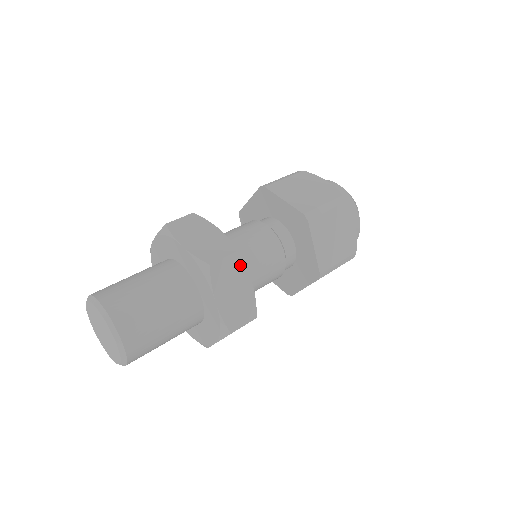
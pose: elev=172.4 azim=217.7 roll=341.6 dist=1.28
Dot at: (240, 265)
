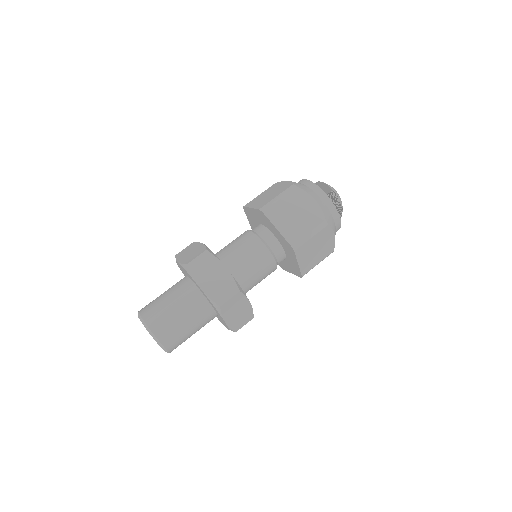
Dot at: (212, 258)
